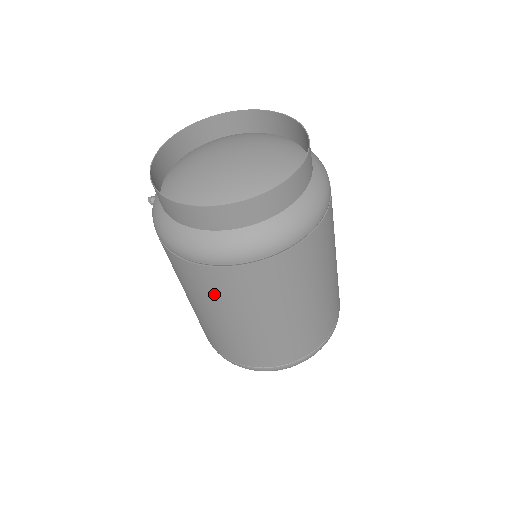
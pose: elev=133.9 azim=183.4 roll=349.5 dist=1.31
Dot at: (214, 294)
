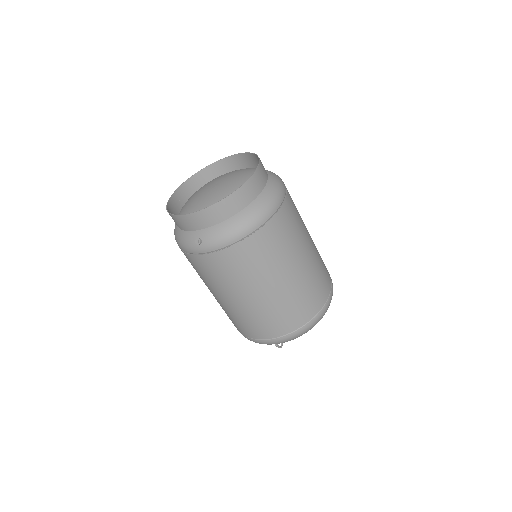
Dot at: (282, 245)
